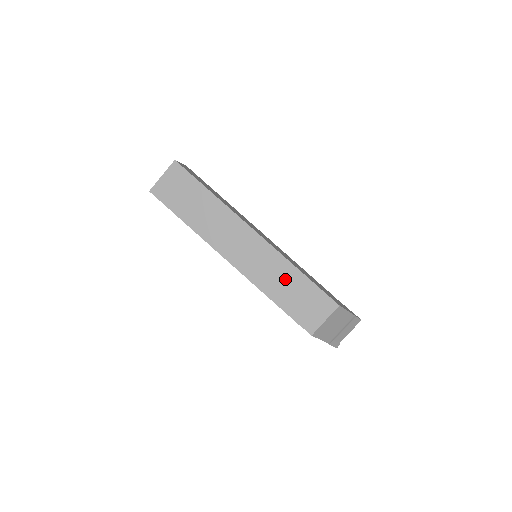
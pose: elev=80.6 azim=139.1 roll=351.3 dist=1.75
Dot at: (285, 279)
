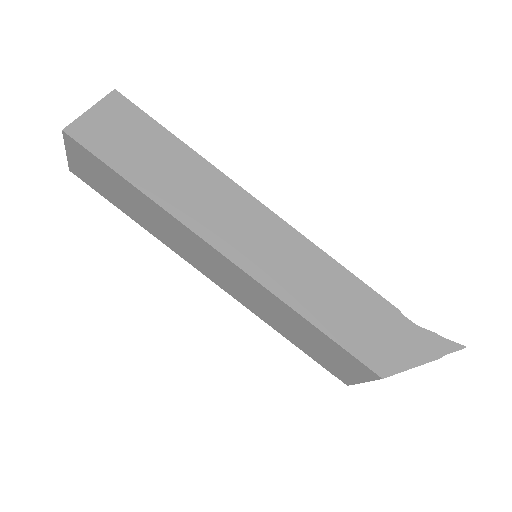
Dot at: (289, 321)
